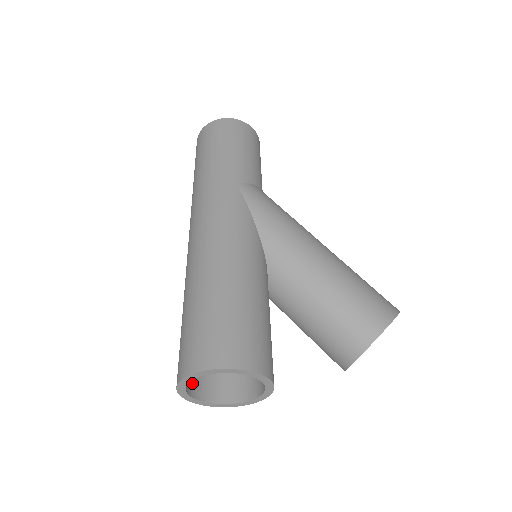
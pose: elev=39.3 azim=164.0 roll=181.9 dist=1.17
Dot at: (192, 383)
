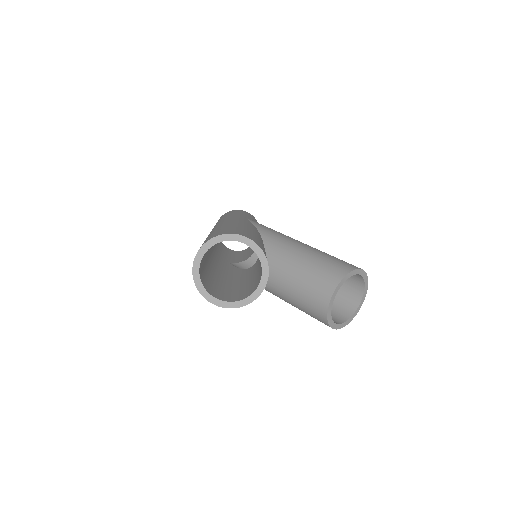
Dot at: (203, 280)
